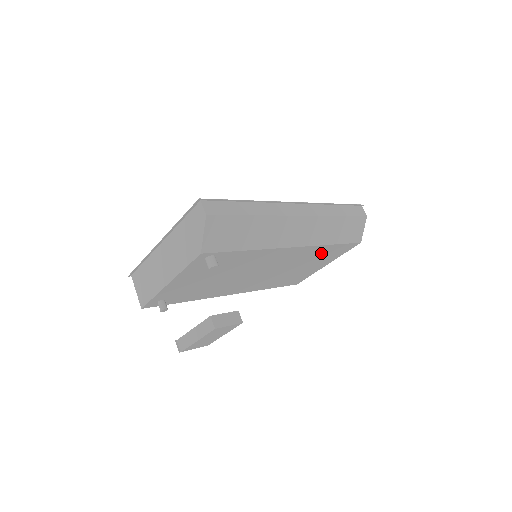
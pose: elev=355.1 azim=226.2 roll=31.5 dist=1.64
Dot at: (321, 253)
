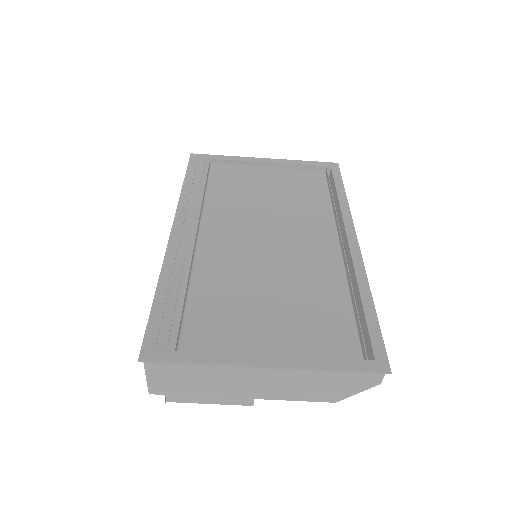
Dot at: occluded
